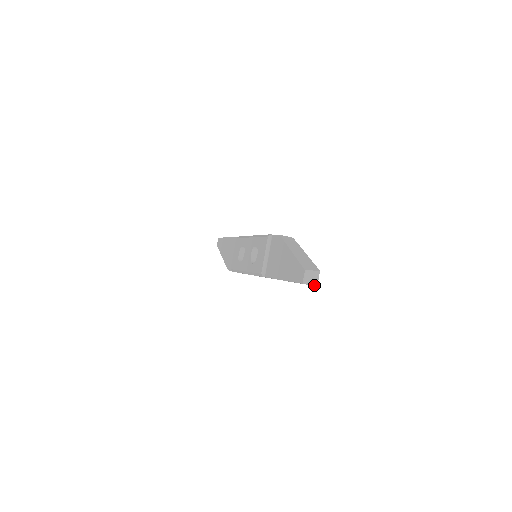
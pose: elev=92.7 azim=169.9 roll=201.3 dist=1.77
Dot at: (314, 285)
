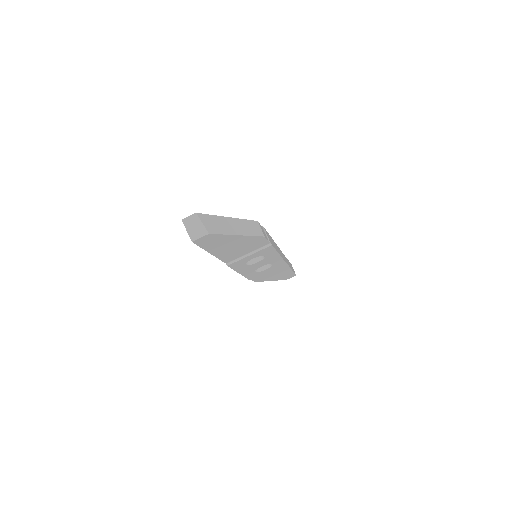
Dot at: (190, 237)
